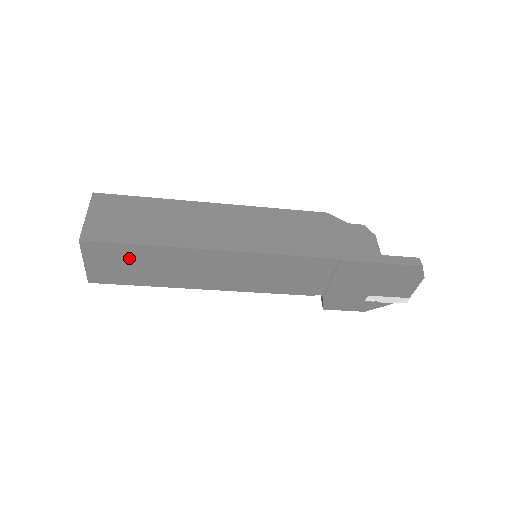
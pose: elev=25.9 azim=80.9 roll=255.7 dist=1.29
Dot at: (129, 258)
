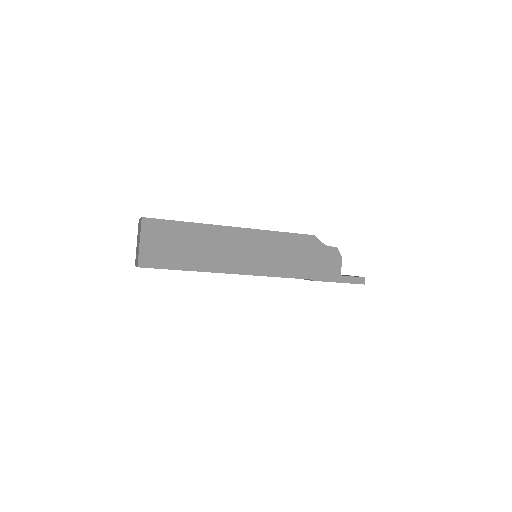
Dot at: occluded
